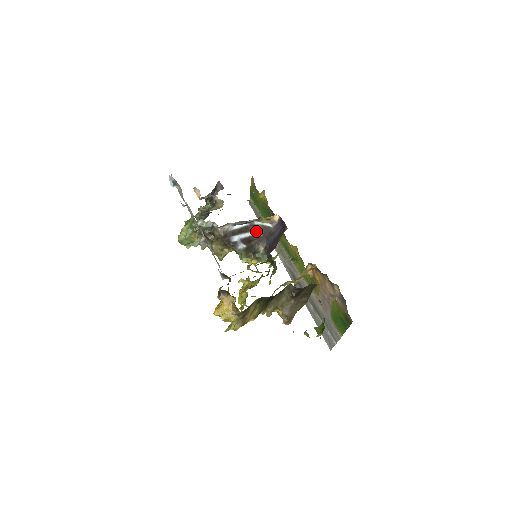
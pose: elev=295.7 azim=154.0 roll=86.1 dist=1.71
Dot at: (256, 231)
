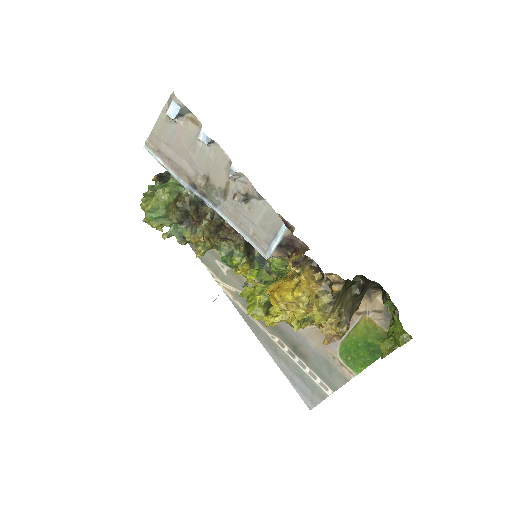
Dot at: occluded
